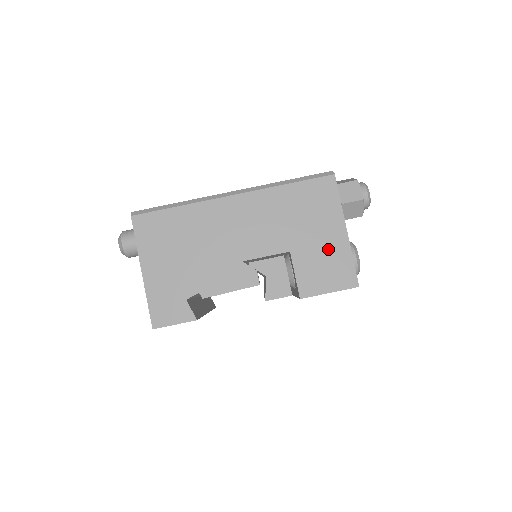
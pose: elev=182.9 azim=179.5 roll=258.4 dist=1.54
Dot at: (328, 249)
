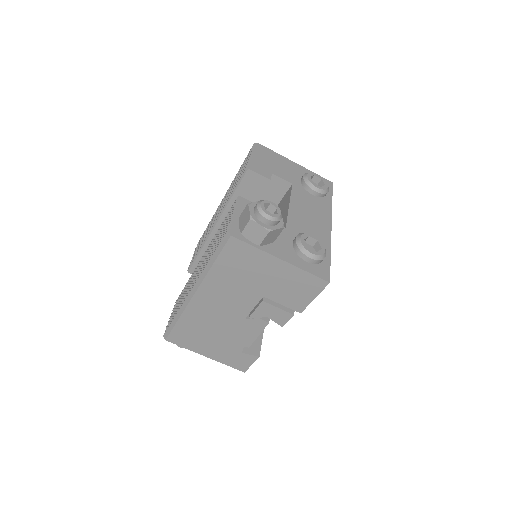
Dot at: (284, 279)
